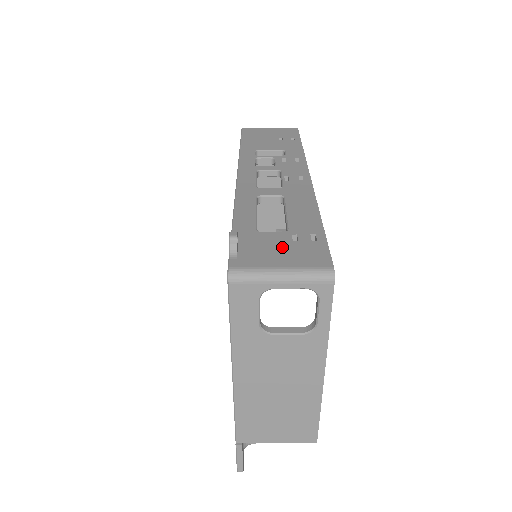
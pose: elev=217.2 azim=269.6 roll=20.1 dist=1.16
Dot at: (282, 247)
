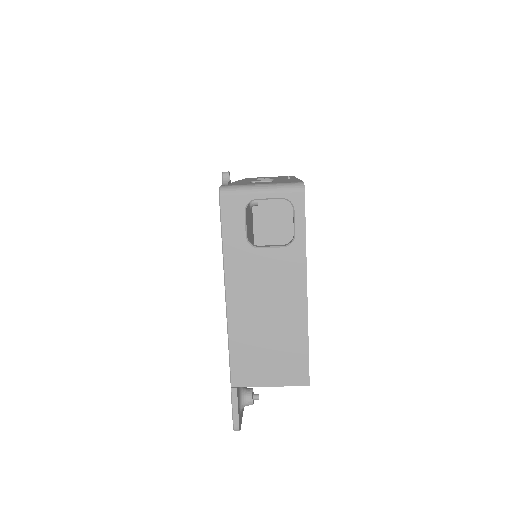
Dot at: (265, 182)
